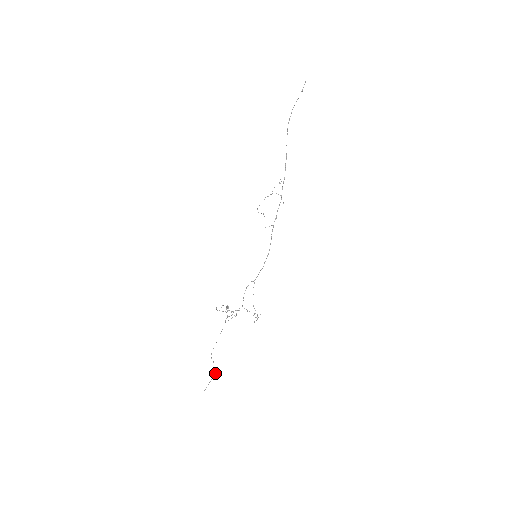
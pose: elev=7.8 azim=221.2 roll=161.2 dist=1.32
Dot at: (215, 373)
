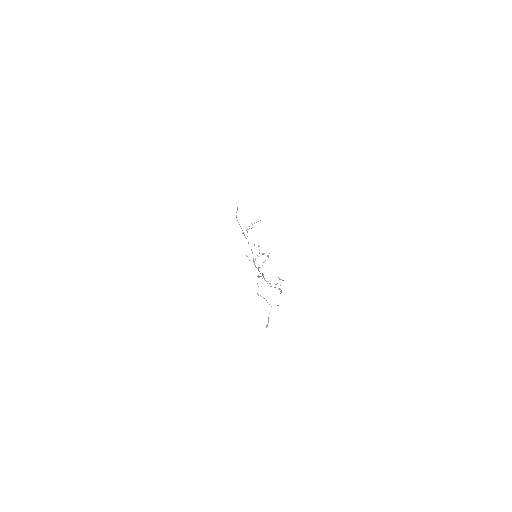
Dot at: (271, 306)
